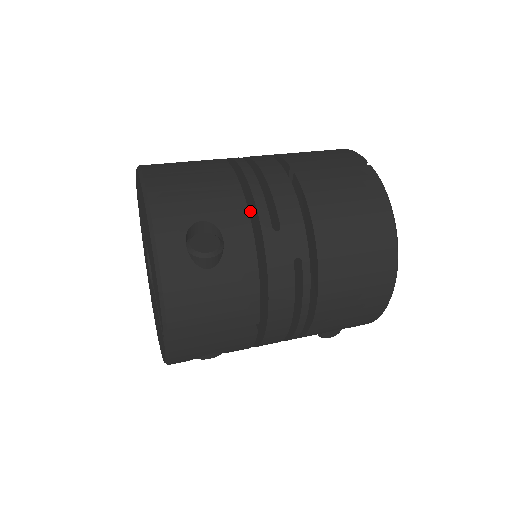
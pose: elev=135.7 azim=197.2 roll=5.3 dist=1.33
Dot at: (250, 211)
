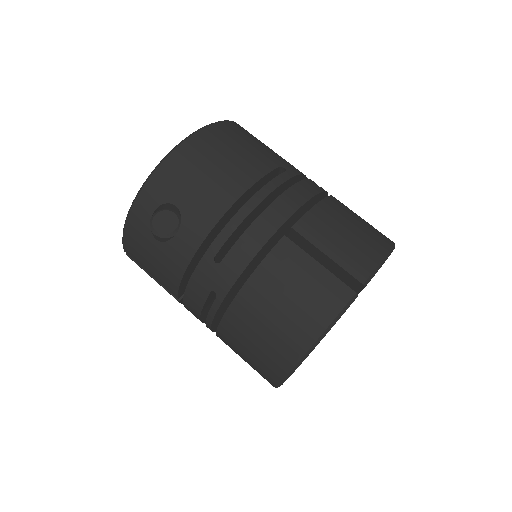
Dot at: occluded
